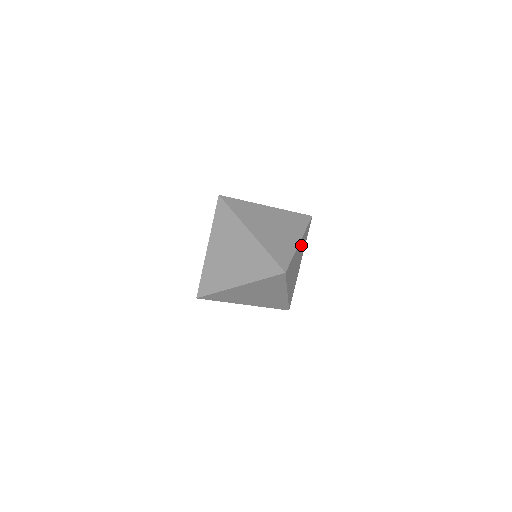
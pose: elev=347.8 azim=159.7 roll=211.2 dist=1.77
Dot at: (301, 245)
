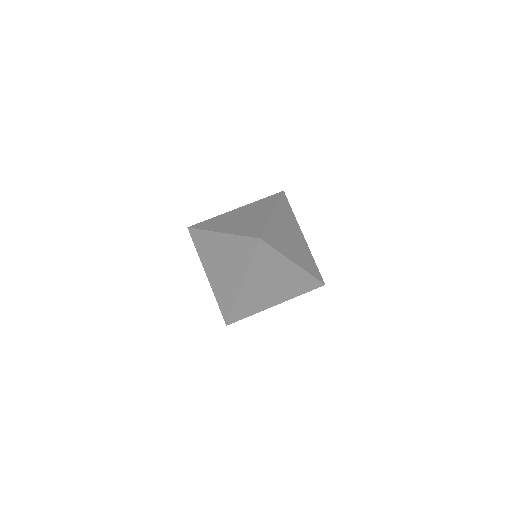
Dot at: (282, 217)
